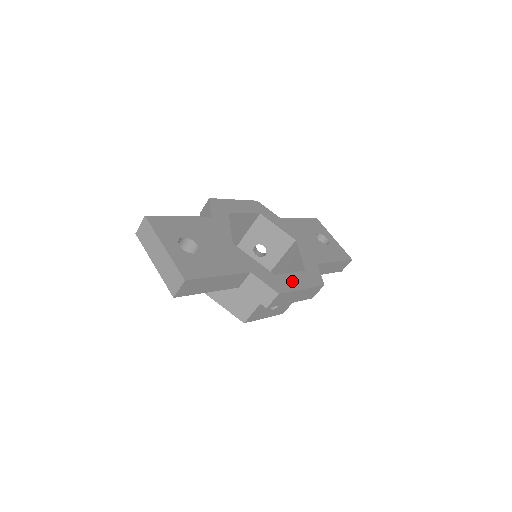
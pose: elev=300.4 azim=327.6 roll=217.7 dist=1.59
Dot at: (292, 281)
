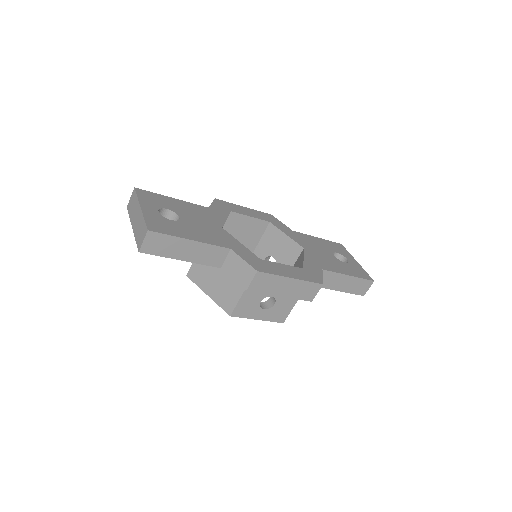
Dot at: (280, 269)
